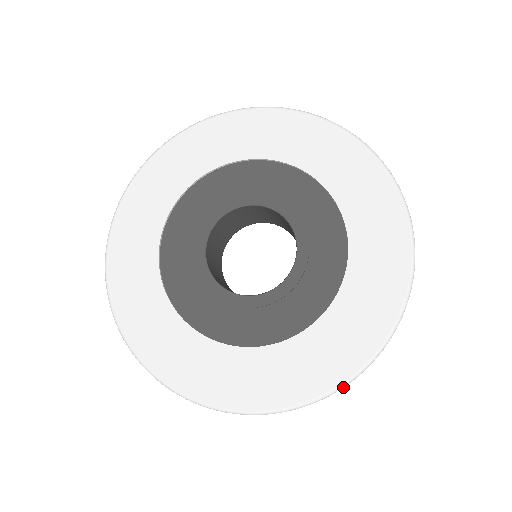
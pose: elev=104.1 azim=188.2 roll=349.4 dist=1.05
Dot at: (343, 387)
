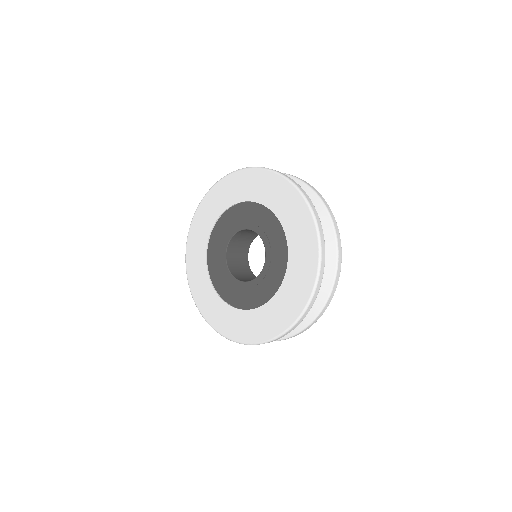
Dot at: occluded
